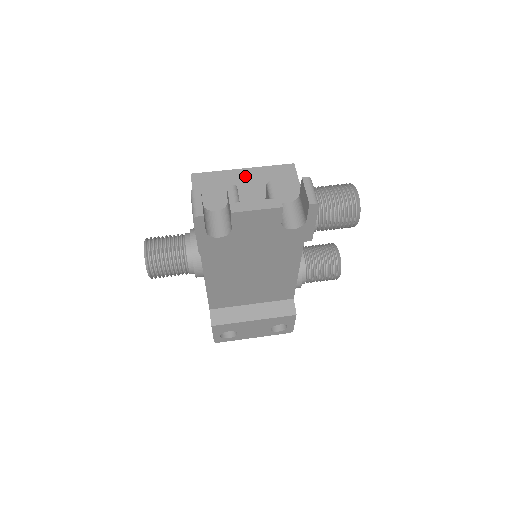
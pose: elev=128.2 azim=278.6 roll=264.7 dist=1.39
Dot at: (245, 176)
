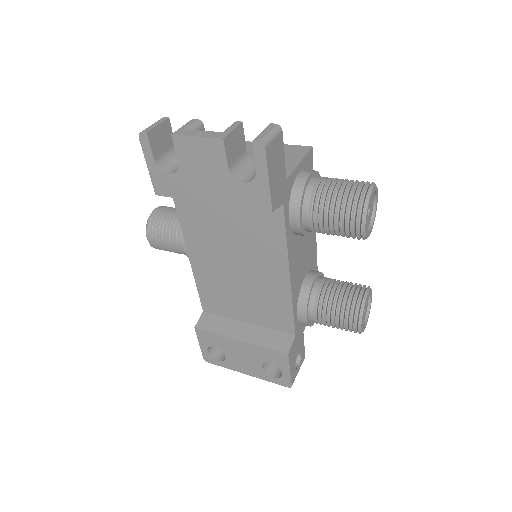
Dot at: (252, 147)
